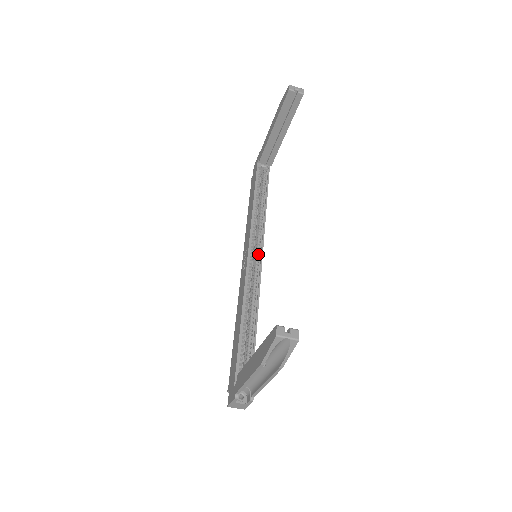
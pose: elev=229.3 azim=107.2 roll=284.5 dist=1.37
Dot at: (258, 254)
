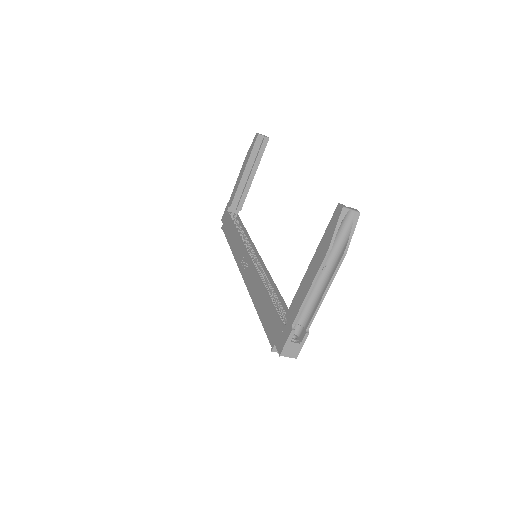
Dot at: (256, 257)
